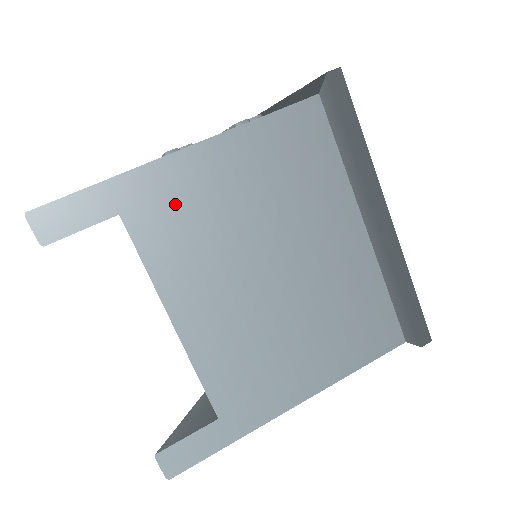
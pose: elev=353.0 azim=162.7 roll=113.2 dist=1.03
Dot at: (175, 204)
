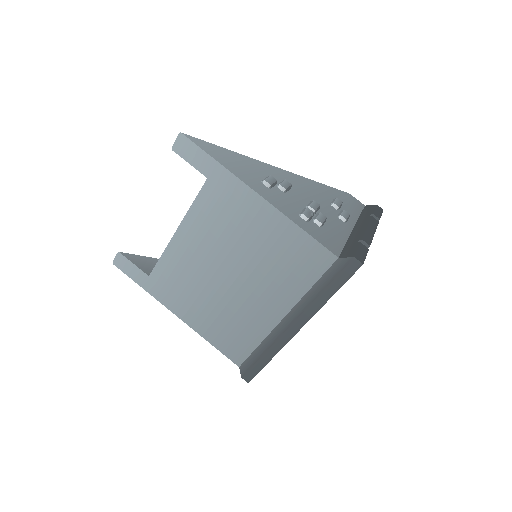
Dot at: (229, 204)
